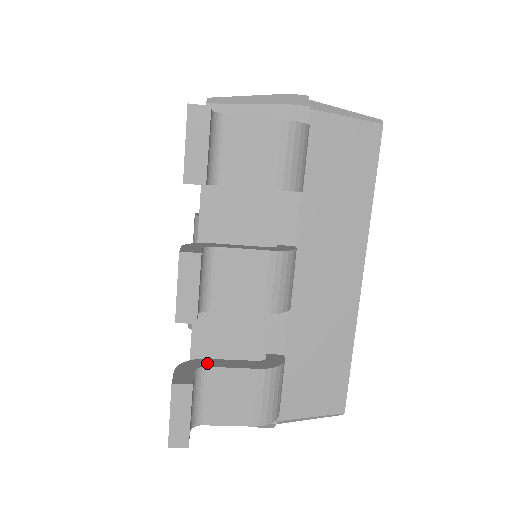
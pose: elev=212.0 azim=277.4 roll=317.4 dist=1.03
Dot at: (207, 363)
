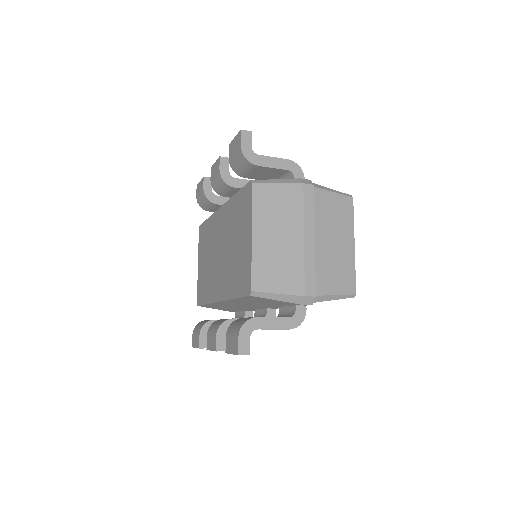
Dot at: occluded
